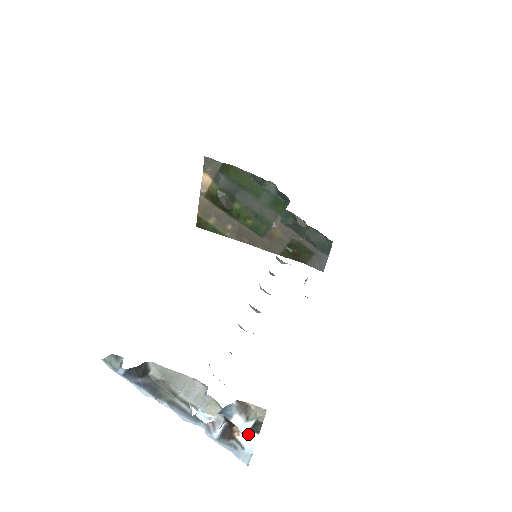
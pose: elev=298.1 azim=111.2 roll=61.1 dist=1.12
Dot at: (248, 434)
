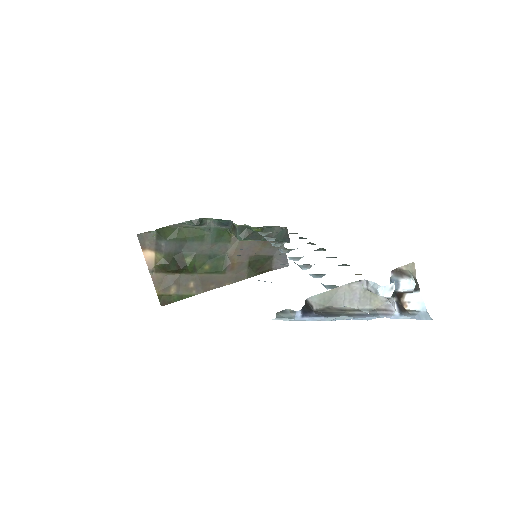
Dot at: (413, 298)
